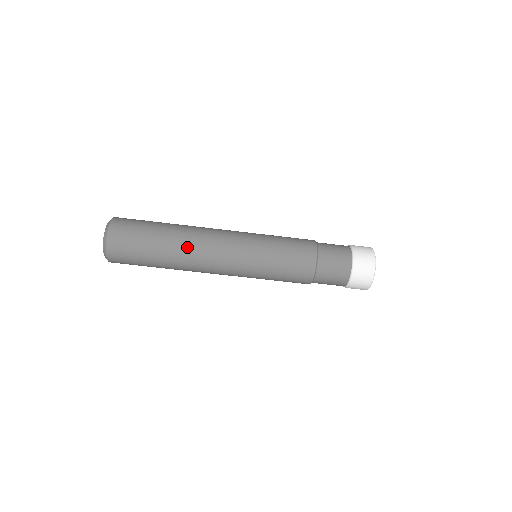
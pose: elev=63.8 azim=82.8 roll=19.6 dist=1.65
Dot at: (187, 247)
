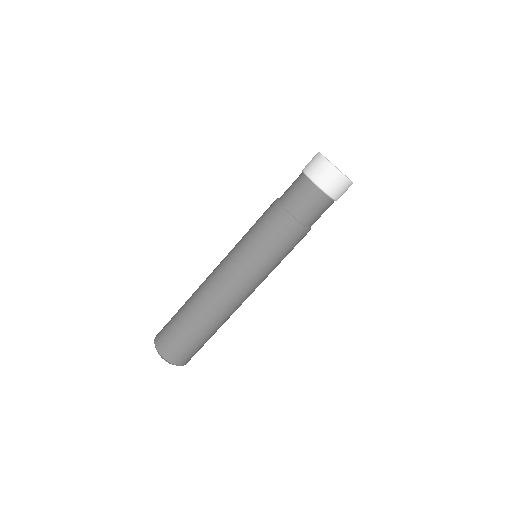
Dot at: (200, 298)
